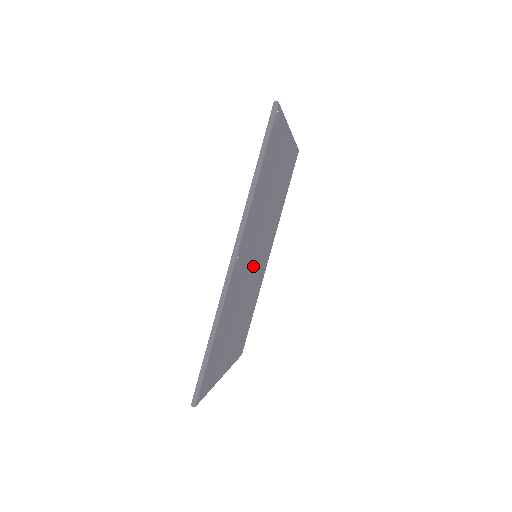
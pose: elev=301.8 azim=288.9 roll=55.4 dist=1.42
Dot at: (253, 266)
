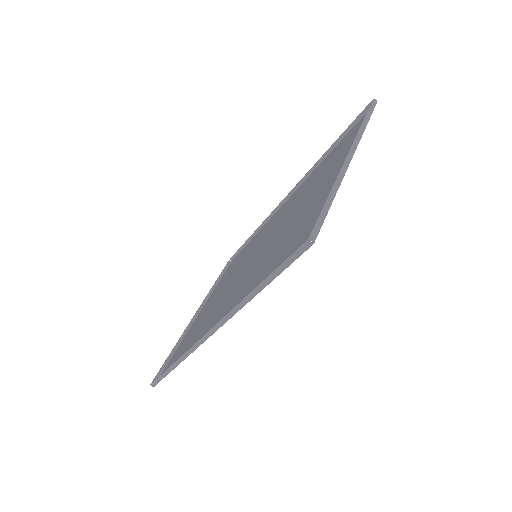
Dot at: (250, 262)
